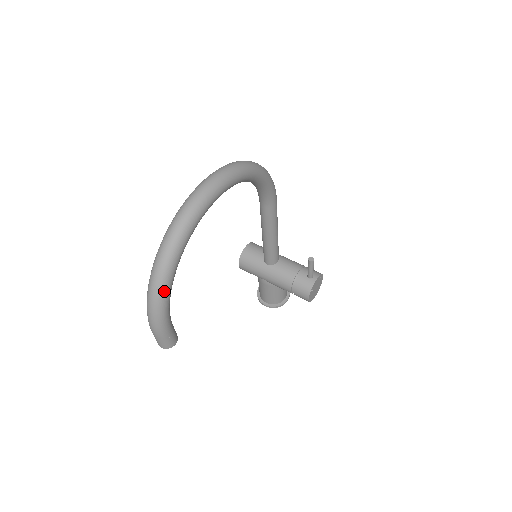
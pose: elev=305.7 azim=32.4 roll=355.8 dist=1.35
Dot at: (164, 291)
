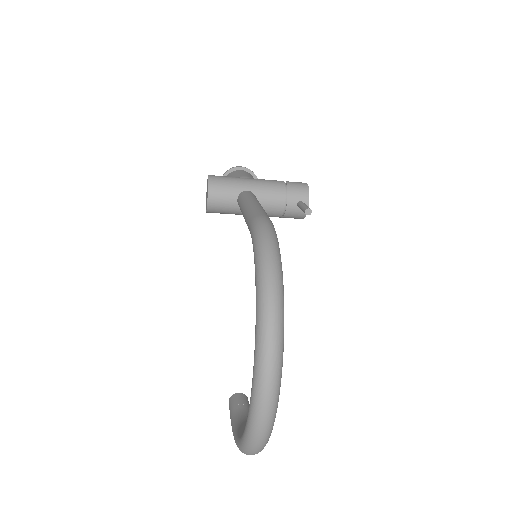
Dot at: occluded
